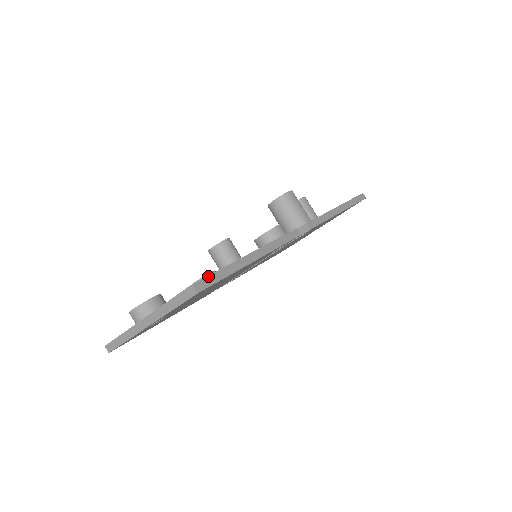
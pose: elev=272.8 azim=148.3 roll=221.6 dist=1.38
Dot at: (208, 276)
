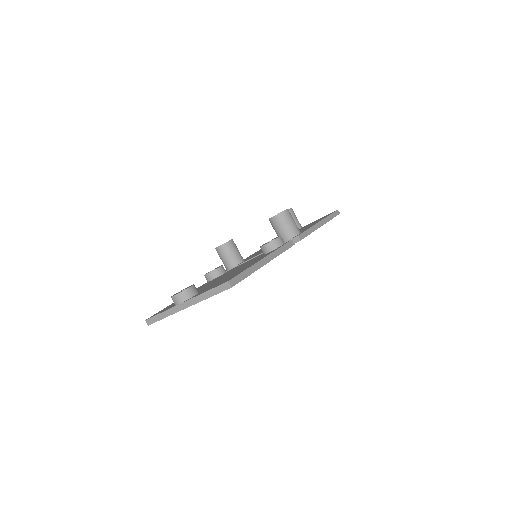
Dot at: (237, 275)
